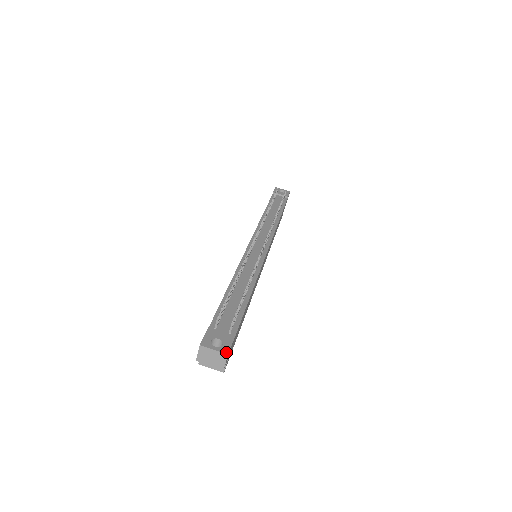
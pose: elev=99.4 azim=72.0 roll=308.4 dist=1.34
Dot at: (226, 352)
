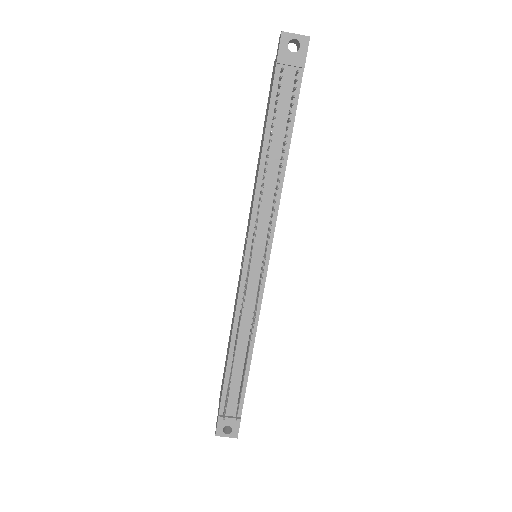
Dot at: (236, 437)
